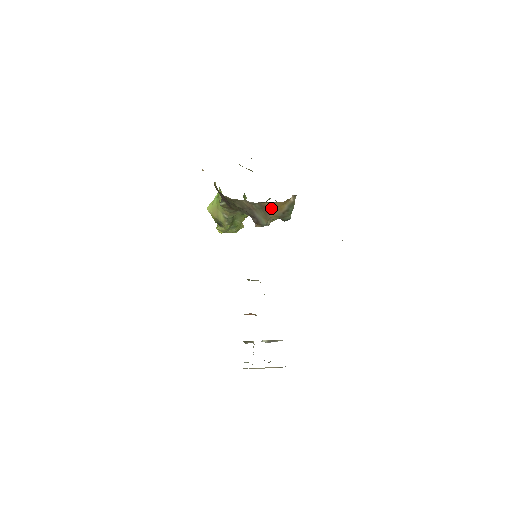
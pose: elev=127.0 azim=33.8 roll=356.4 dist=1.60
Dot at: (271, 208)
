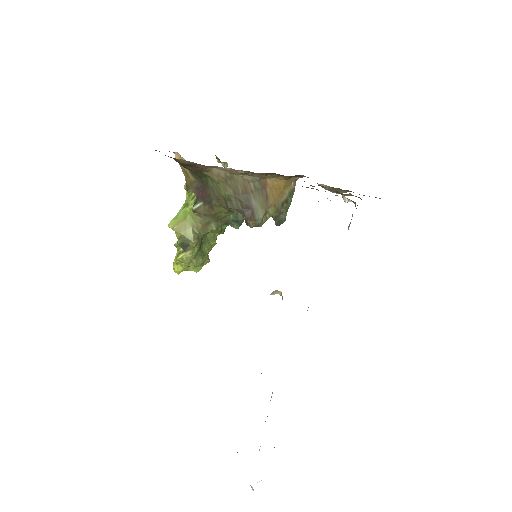
Dot at: (272, 191)
